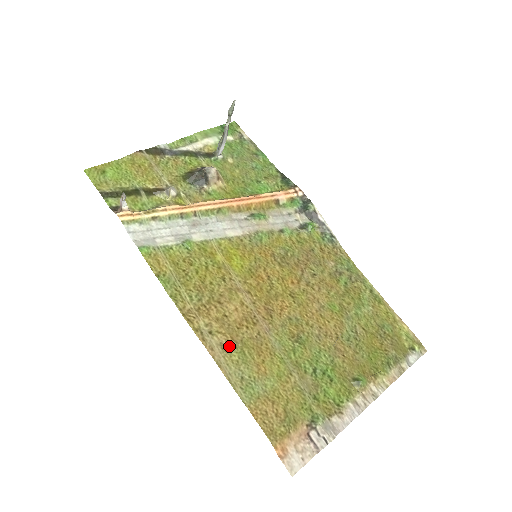
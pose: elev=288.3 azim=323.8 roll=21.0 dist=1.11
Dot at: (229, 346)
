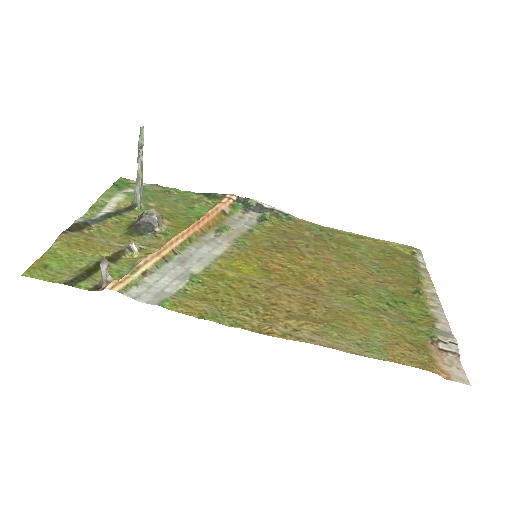
Dot at: (320, 330)
